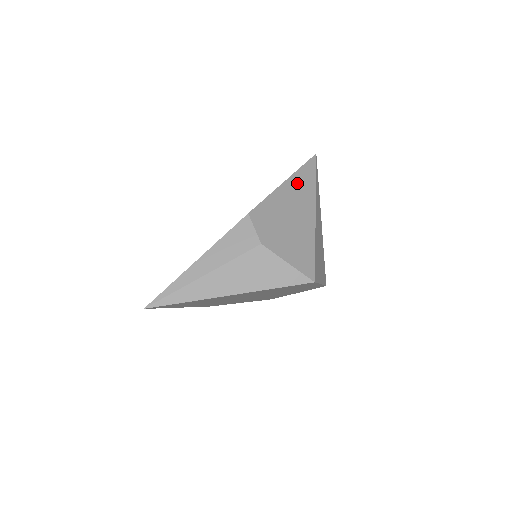
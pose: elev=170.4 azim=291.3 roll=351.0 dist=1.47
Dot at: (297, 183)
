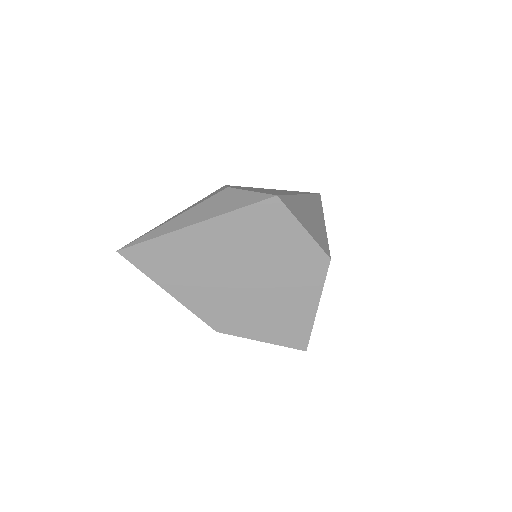
Dot at: occluded
